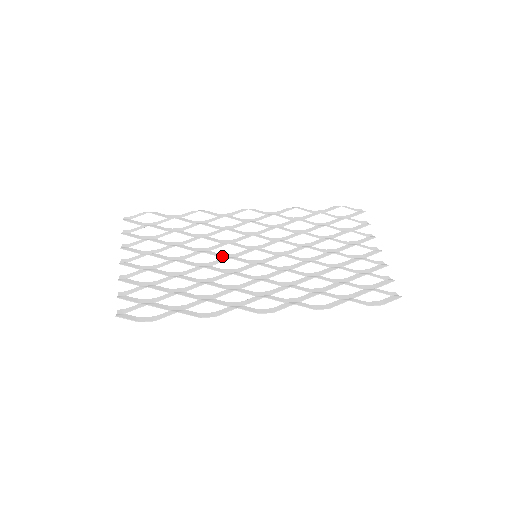
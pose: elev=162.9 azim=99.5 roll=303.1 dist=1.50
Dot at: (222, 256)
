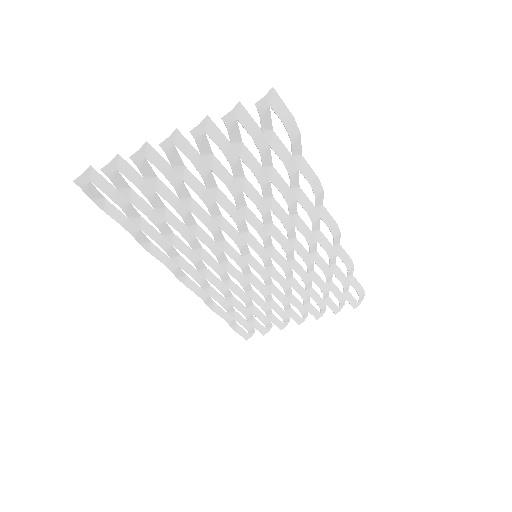
Dot at: (236, 234)
